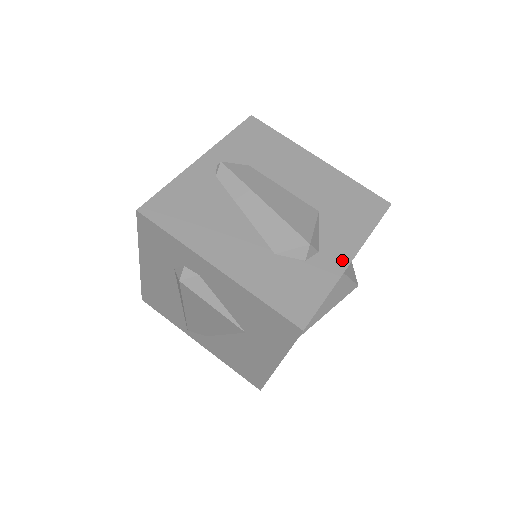
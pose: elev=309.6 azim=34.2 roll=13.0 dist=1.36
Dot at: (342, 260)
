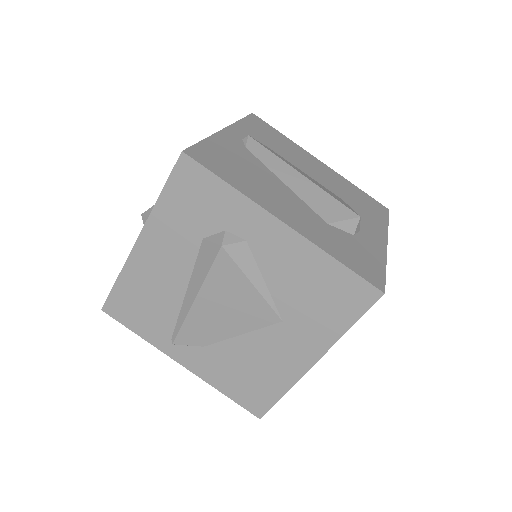
Dot at: (380, 241)
